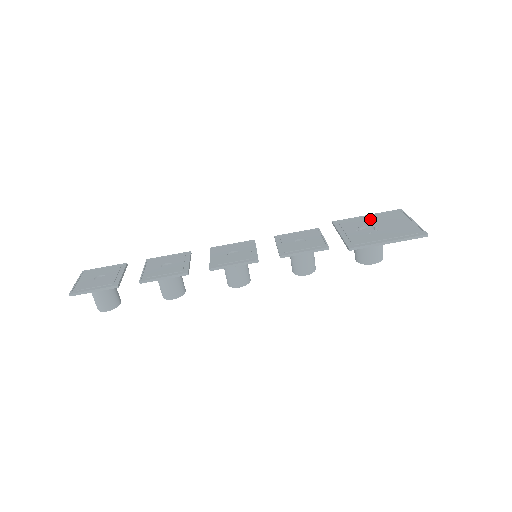
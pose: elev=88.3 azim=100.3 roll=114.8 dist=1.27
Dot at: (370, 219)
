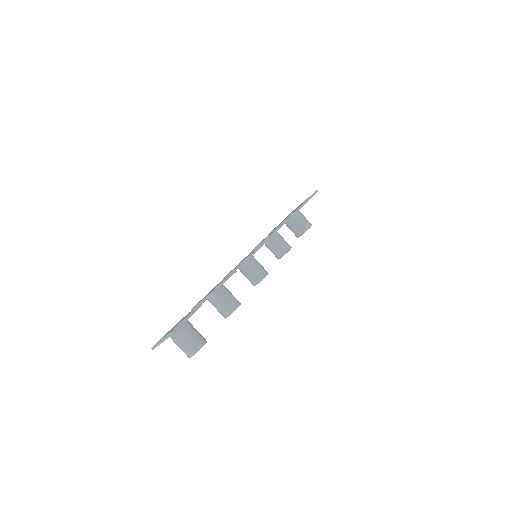
Dot at: occluded
